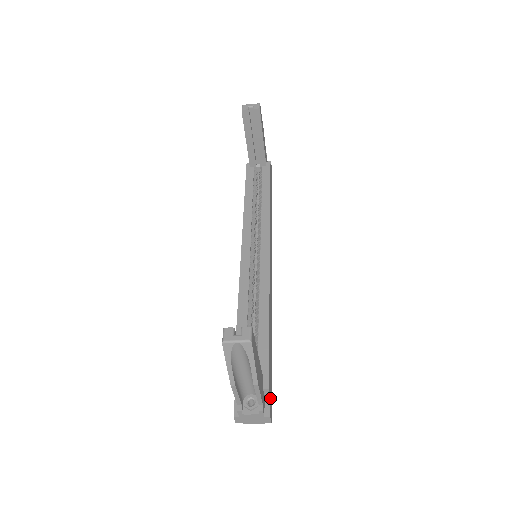
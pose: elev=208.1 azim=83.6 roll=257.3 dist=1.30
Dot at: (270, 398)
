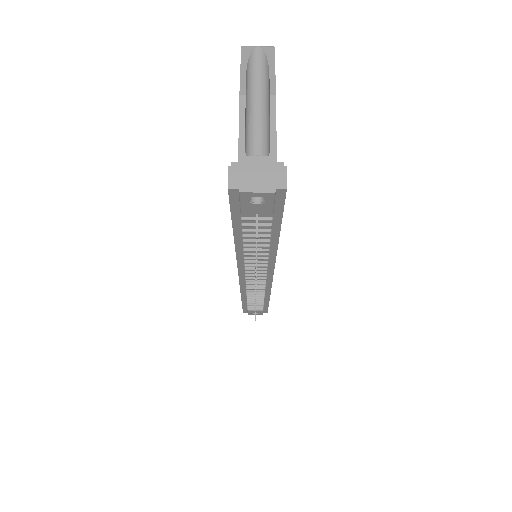
Dot at: occluded
